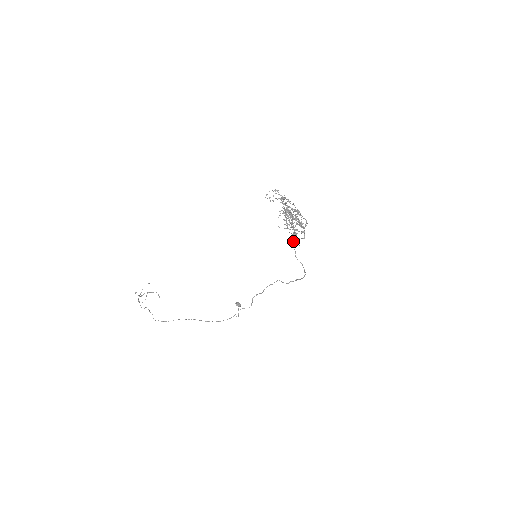
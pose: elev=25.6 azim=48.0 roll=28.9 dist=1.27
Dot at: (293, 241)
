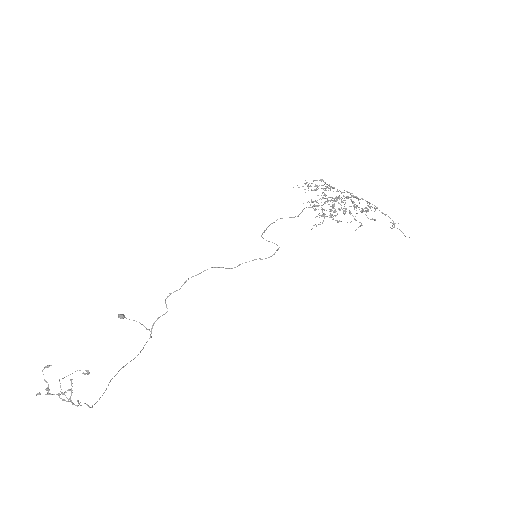
Dot at: occluded
